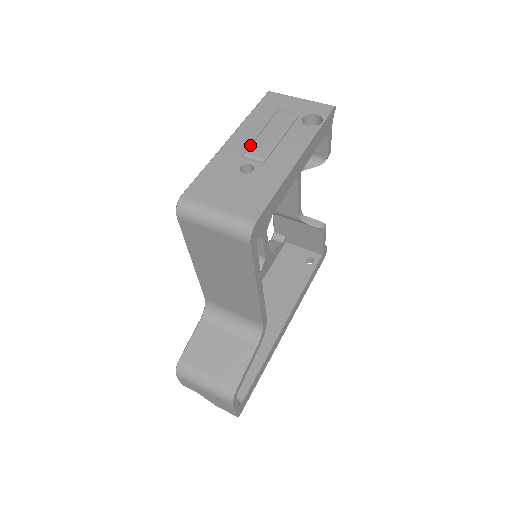
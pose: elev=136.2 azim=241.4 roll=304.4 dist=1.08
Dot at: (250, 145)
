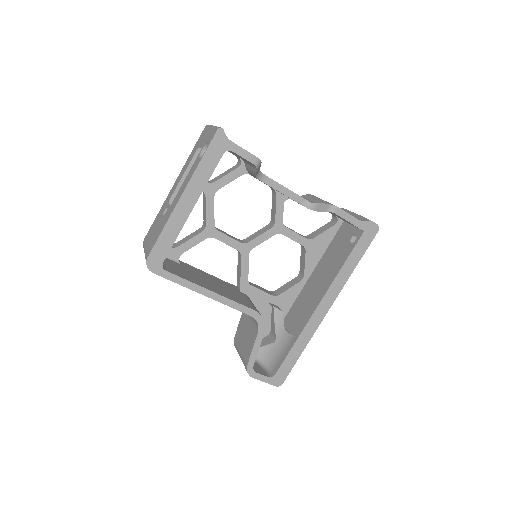
Dot at: occluded
